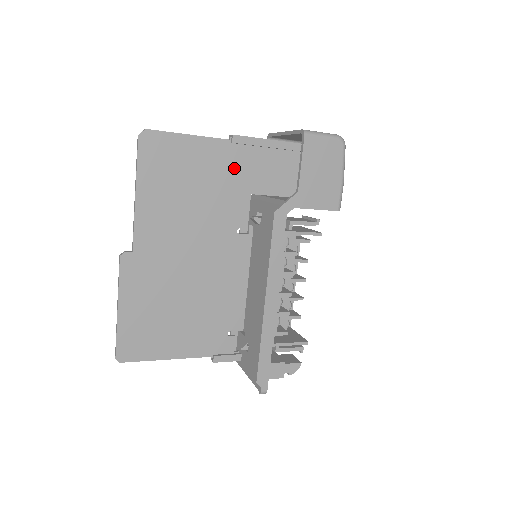
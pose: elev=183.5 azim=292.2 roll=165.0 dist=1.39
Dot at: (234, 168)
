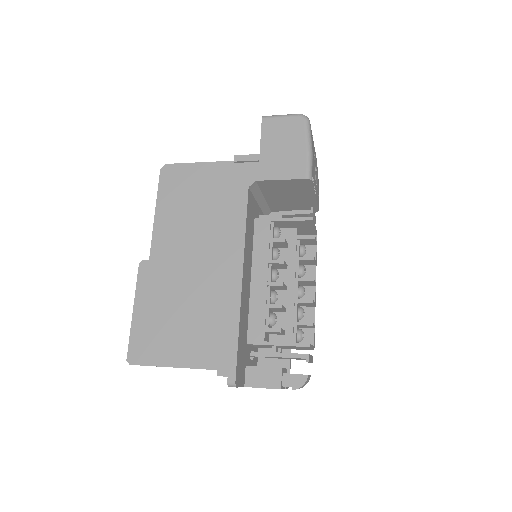
Dot at: (238, 183)
